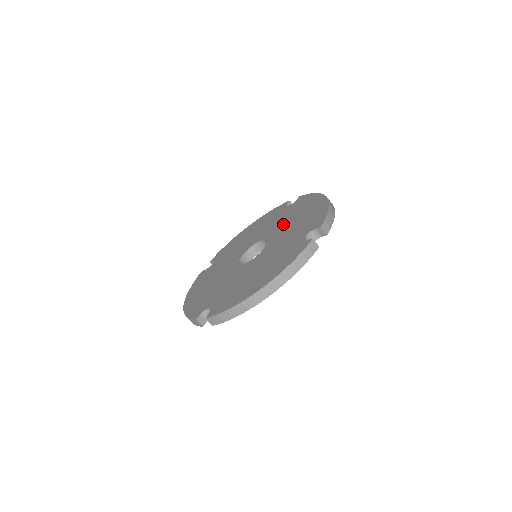
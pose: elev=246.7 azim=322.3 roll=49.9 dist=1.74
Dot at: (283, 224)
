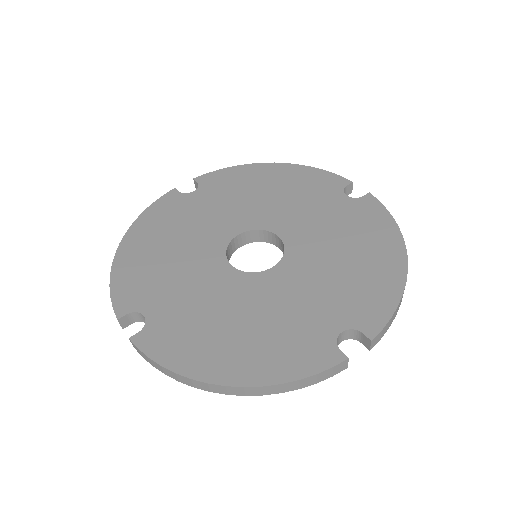
Dot at: (322, 239)
